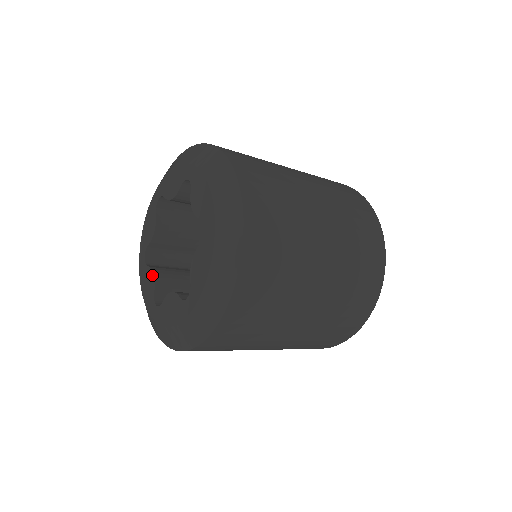
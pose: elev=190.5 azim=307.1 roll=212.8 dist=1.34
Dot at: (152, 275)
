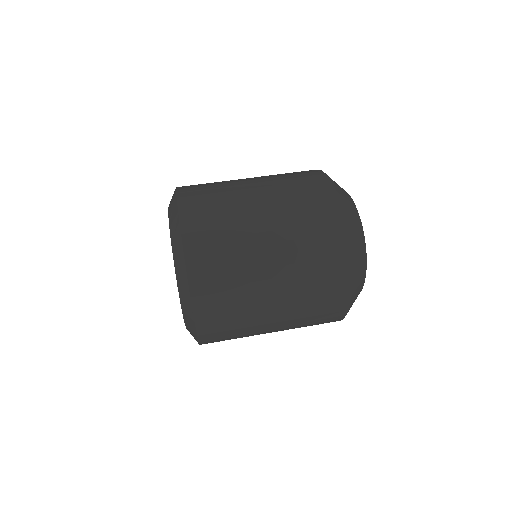
Dot at: occluded
